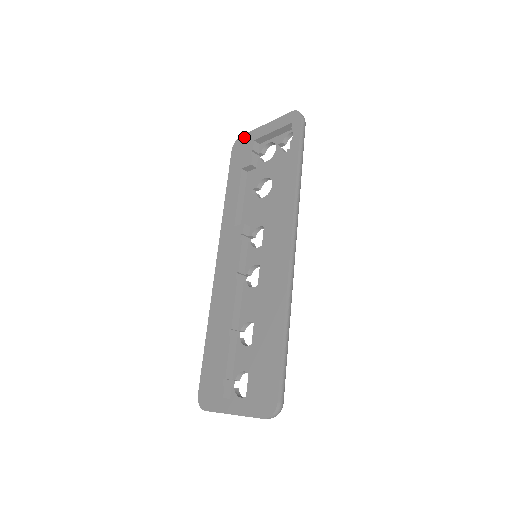
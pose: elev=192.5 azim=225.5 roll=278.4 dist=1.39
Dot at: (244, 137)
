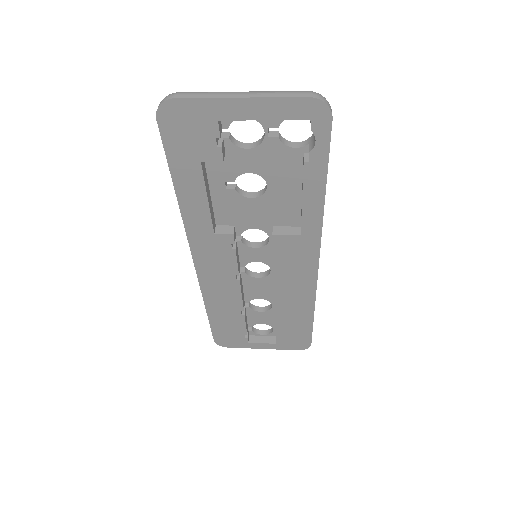
Dot at: (186, 105)
